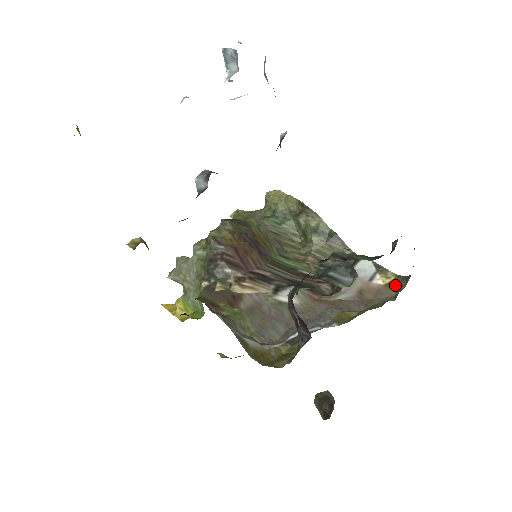
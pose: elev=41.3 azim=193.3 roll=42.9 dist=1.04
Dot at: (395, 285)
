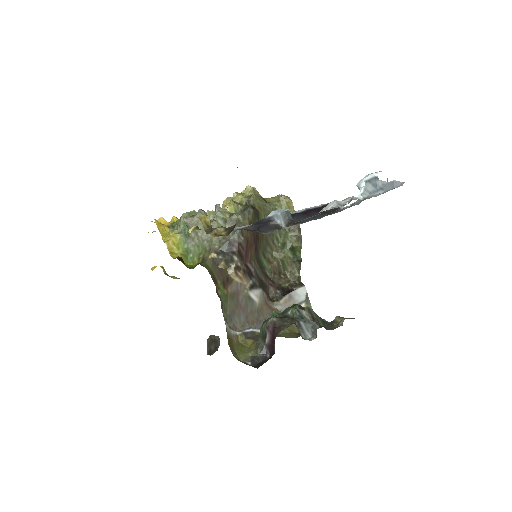
Dot at: occluded
